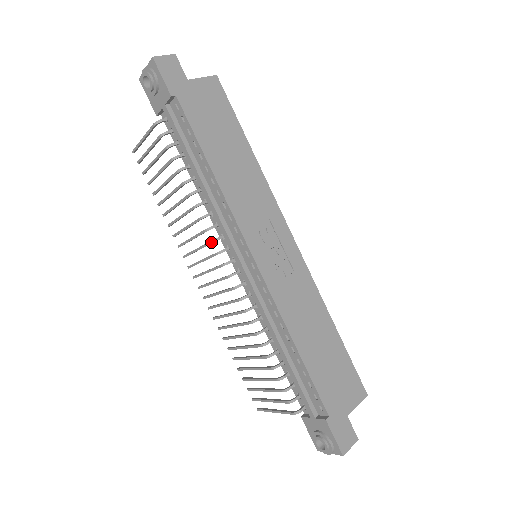
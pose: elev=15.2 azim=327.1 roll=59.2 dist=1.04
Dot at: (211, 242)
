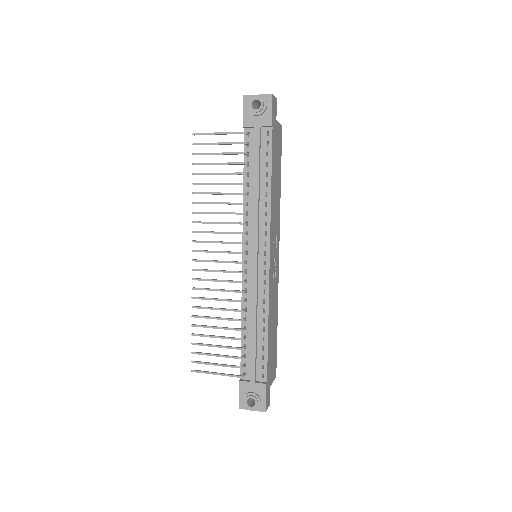
Dot at: (241, 233)
